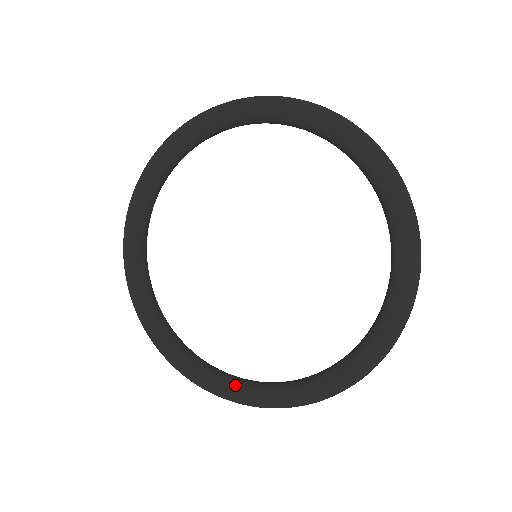
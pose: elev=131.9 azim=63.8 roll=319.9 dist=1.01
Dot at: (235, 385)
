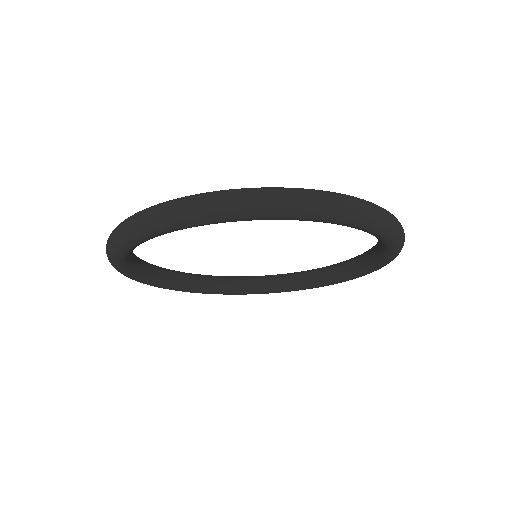
Dot at: (271, 289)
